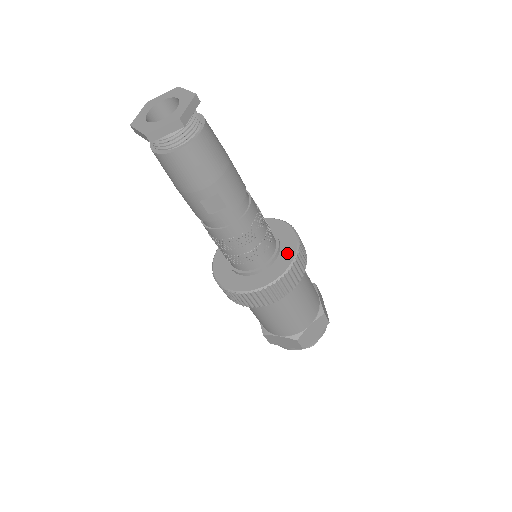
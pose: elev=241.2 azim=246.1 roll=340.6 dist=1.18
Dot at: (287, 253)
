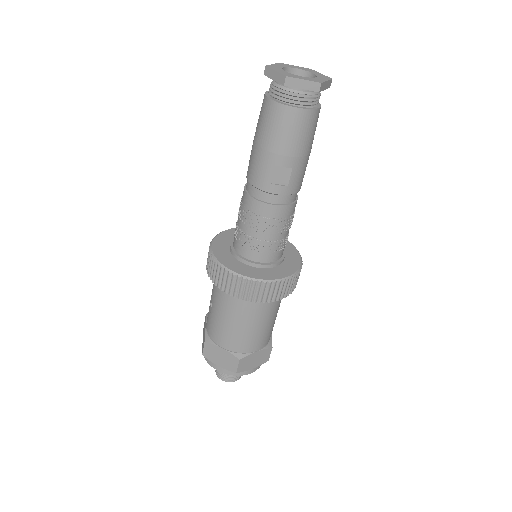
Dot at: (291, 265)
